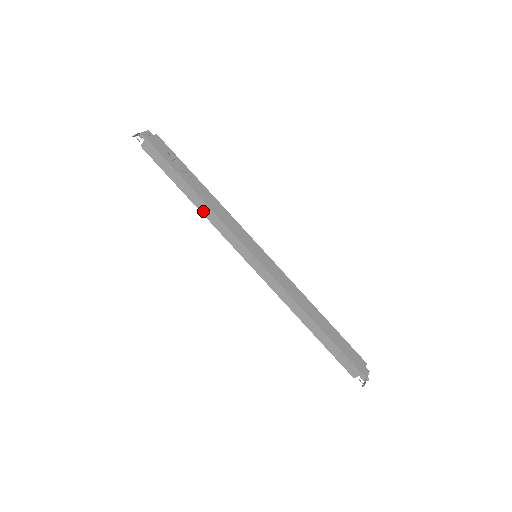
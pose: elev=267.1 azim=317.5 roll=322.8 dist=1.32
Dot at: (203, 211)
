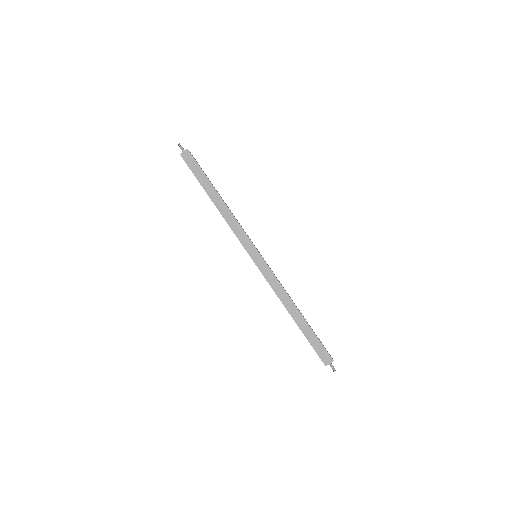
Dot at: (222, 211)
